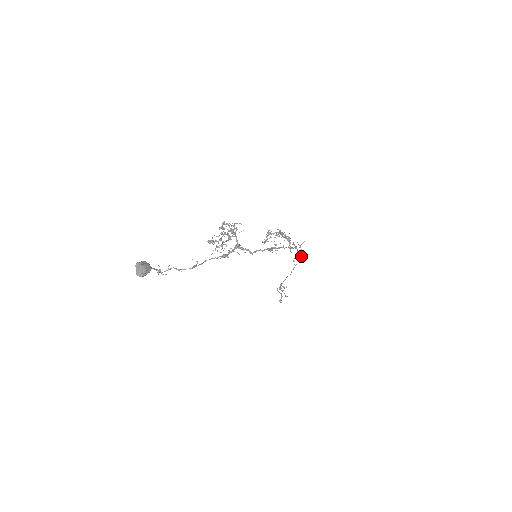
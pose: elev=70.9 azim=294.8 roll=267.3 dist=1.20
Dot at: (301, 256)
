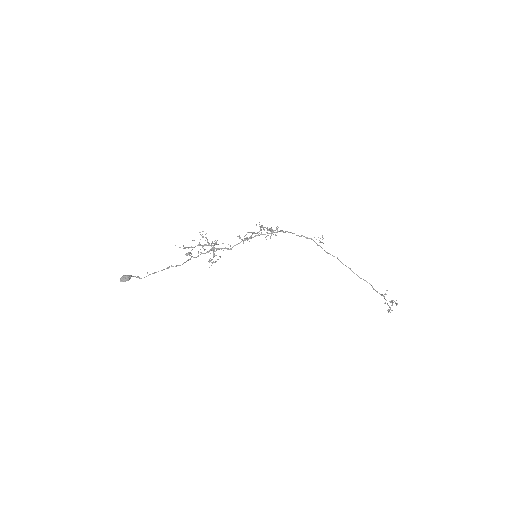
Dot at: (320, 242)
